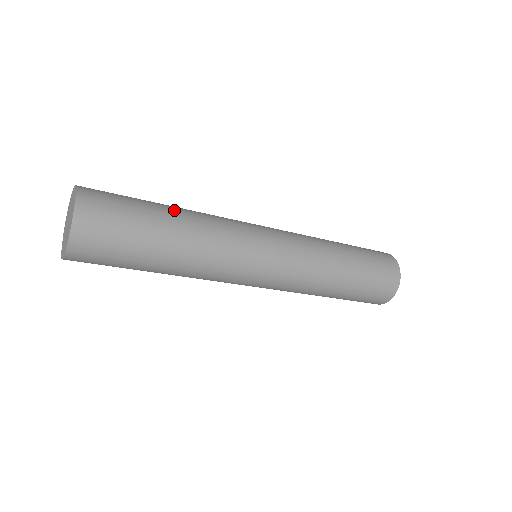
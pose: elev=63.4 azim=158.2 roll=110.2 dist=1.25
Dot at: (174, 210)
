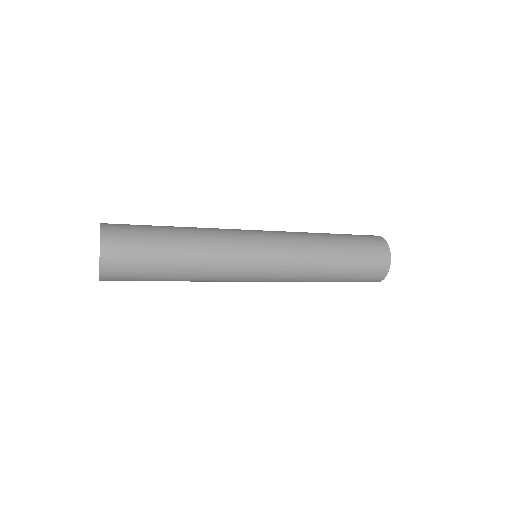
Dot at: (180, 236)
